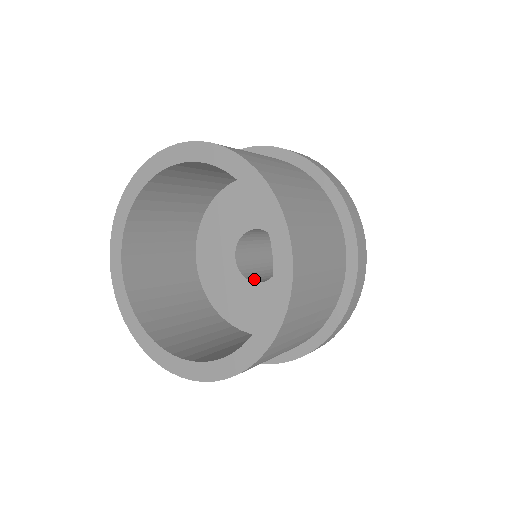
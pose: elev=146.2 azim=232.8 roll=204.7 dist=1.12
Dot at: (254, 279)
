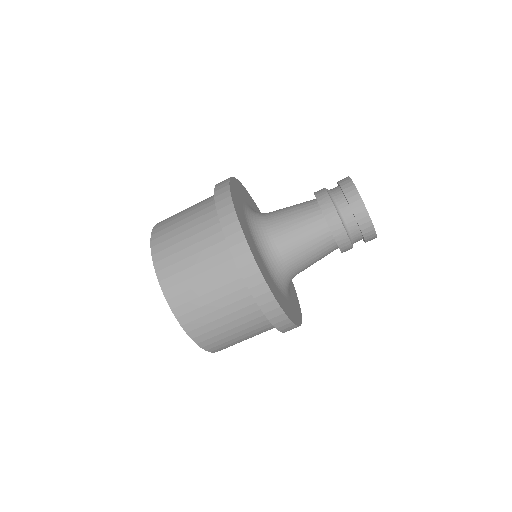
Dot at: occluded
